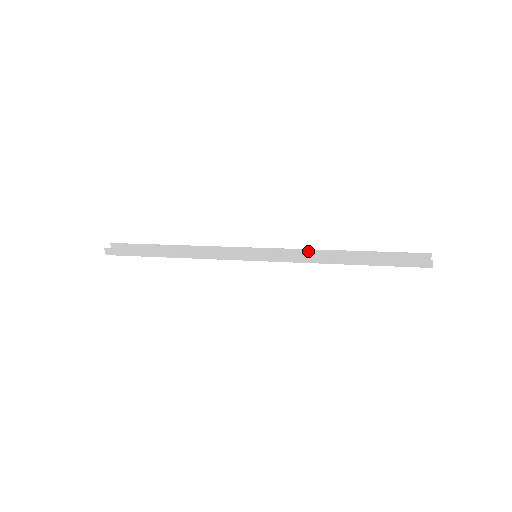
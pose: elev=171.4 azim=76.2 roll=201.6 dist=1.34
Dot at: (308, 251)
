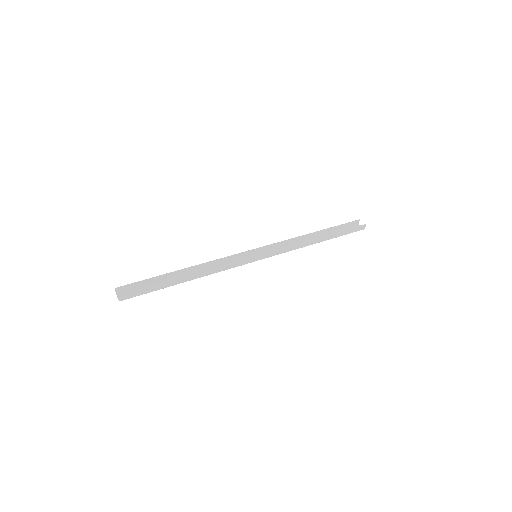
Dot at: (290, 240)
